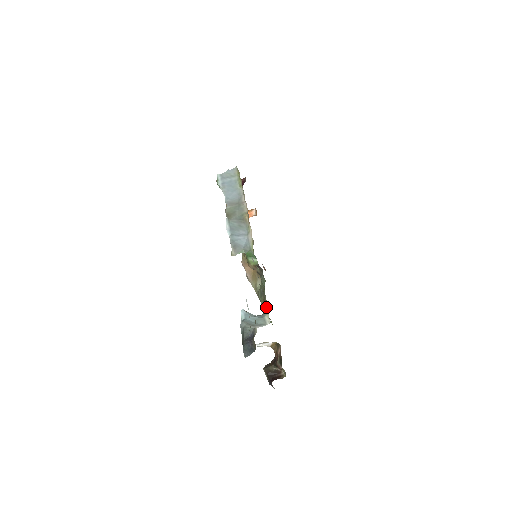
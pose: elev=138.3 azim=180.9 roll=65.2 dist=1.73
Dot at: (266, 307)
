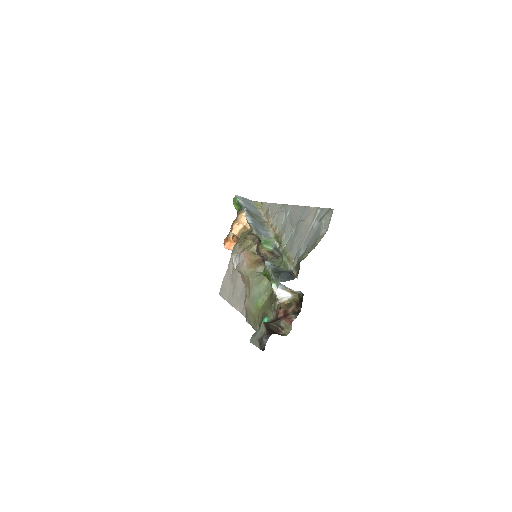
Dot at: occluded
